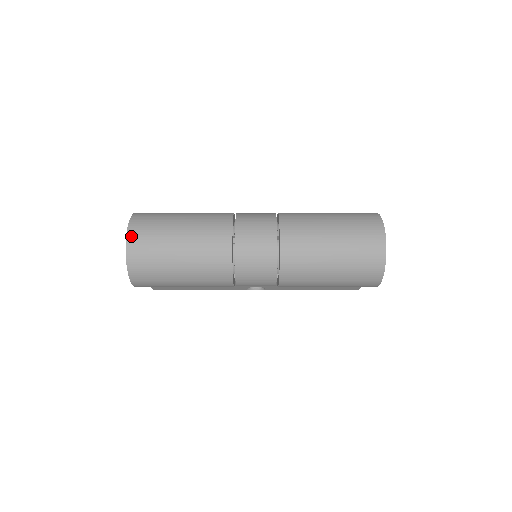
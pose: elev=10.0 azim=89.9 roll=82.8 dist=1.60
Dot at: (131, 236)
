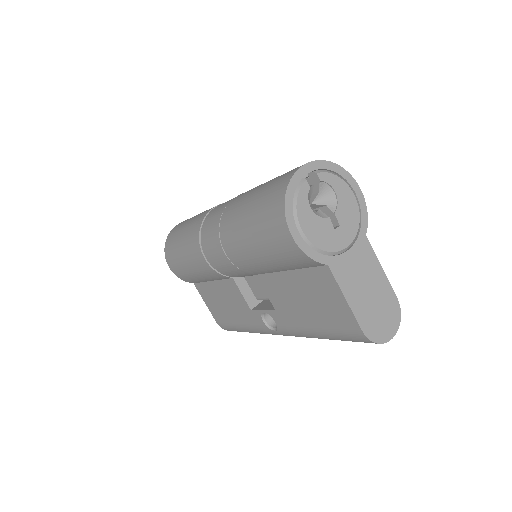
Dot at: (181, 222)
